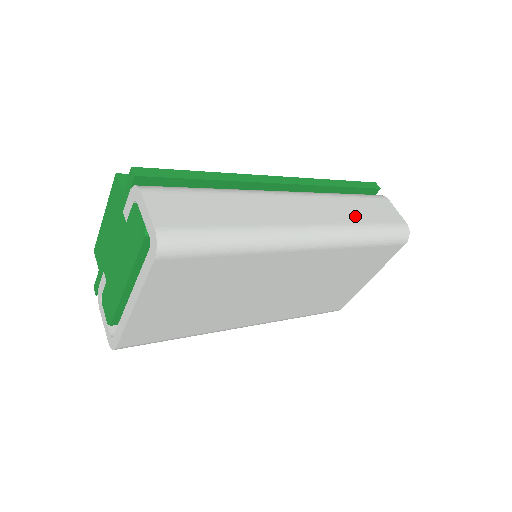
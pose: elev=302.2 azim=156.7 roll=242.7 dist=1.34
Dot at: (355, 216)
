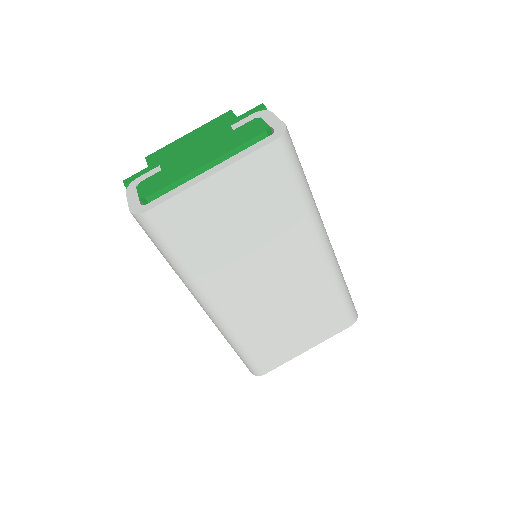
Dot at: occluded
